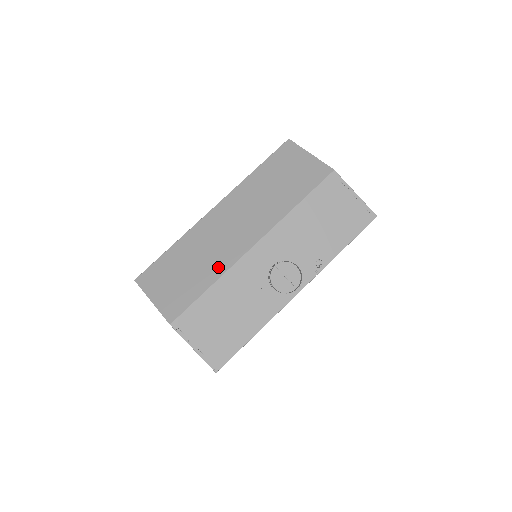
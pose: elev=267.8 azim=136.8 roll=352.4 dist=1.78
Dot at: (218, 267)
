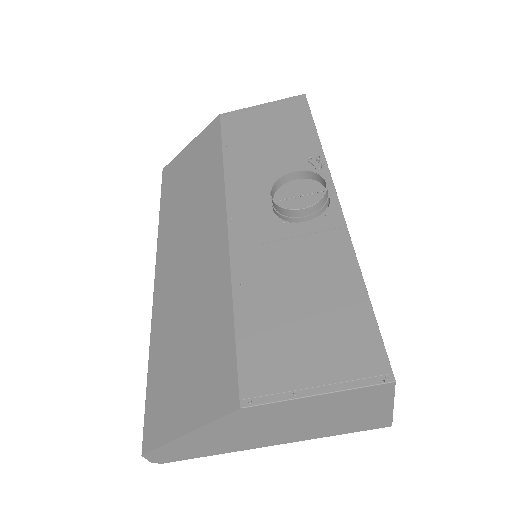
Dot at: (217, 283)
